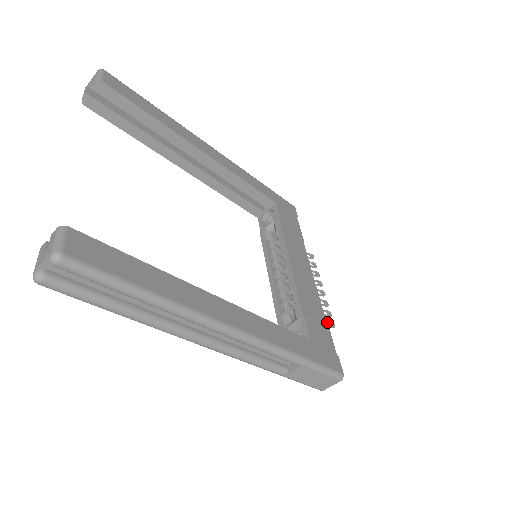
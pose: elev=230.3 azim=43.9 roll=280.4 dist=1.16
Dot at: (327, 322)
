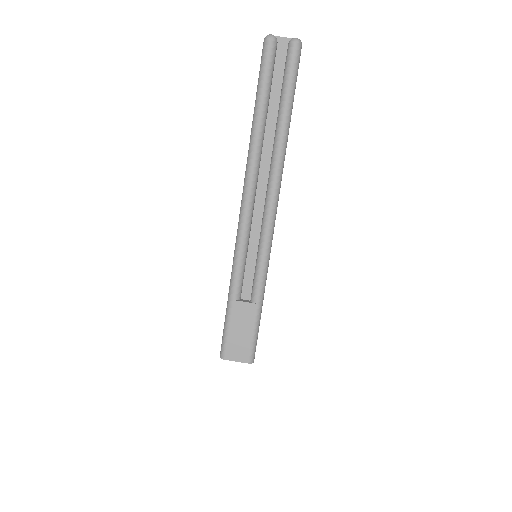
Dot at: occluded
